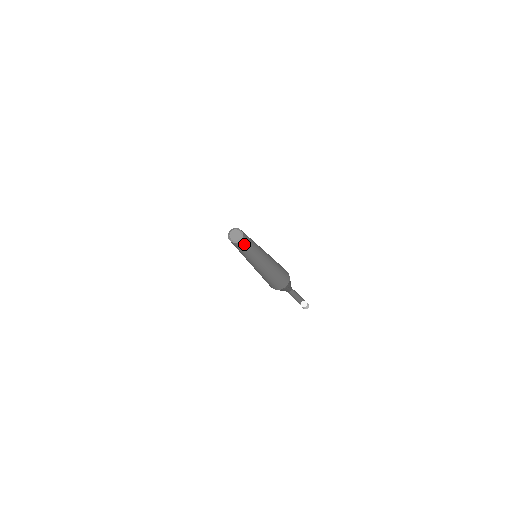
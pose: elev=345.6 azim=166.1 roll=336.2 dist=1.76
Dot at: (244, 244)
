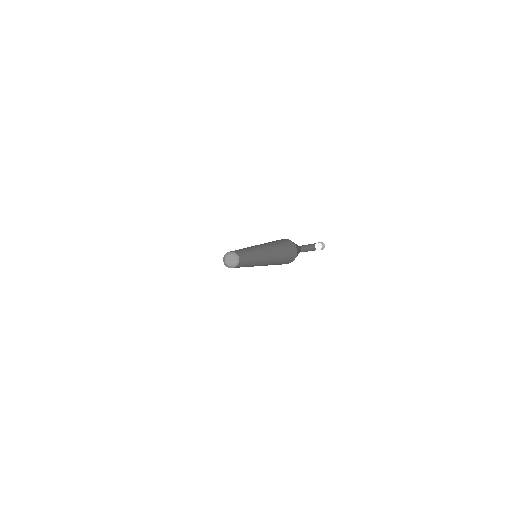
Dot at: occluded
